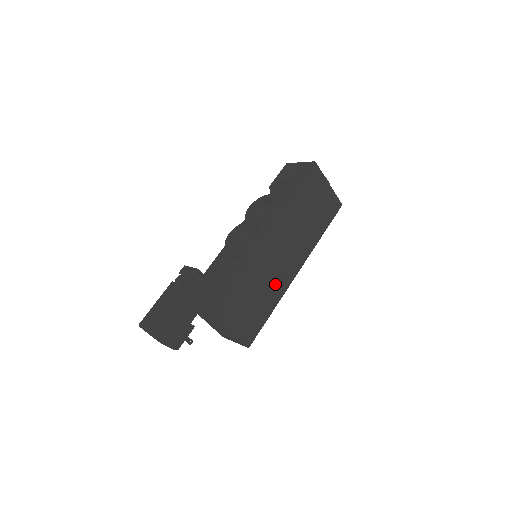
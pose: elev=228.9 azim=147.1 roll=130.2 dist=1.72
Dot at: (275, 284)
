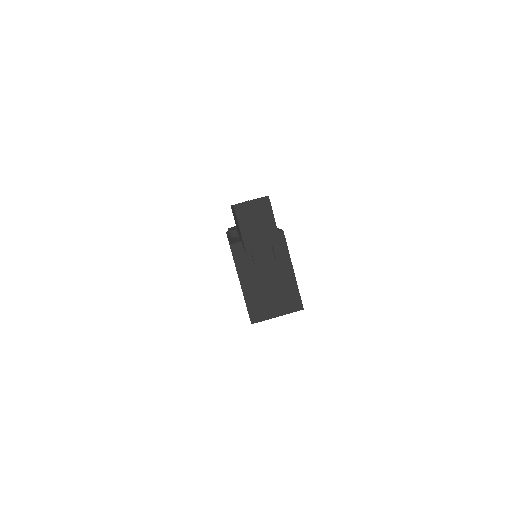
Dot at: occluded
